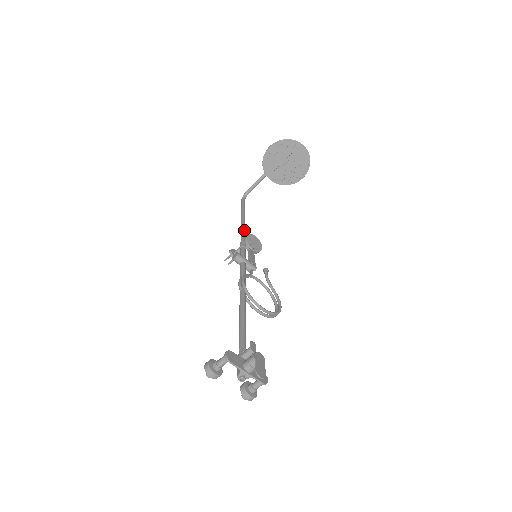
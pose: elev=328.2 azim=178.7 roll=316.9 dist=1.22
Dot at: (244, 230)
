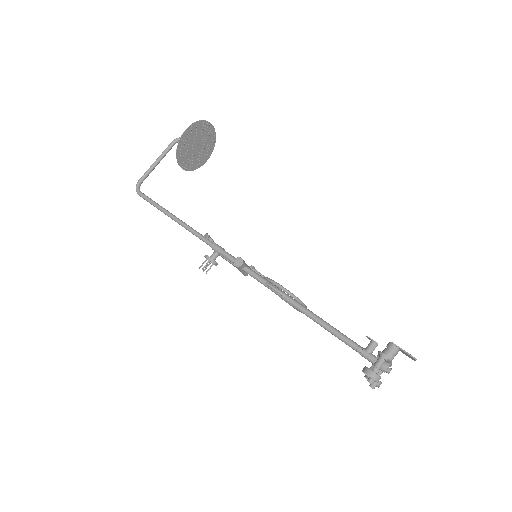
Dot at: occluded
